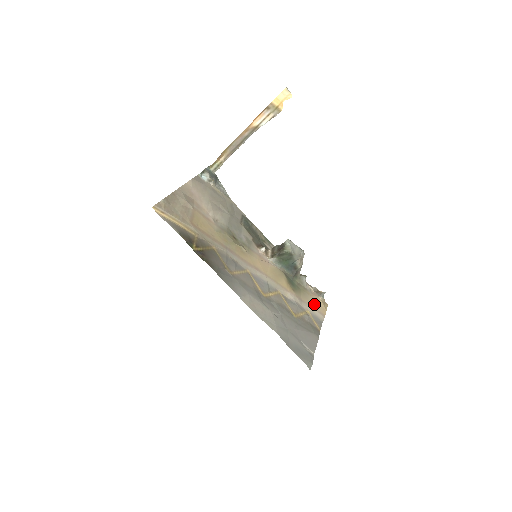
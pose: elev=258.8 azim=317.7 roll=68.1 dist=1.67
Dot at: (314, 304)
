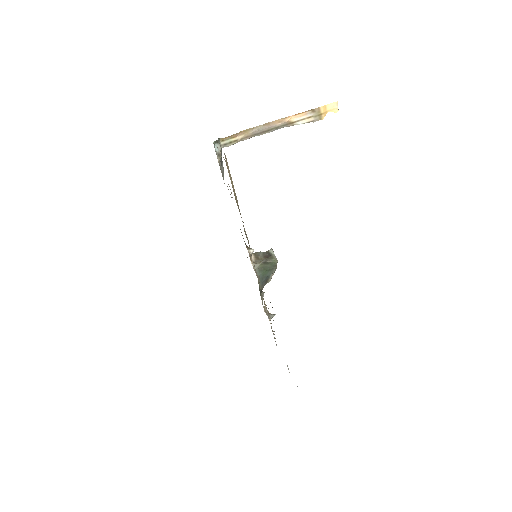
Dot at: occluded
